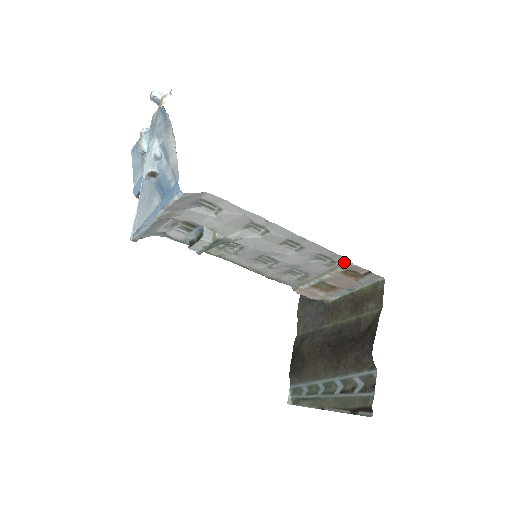
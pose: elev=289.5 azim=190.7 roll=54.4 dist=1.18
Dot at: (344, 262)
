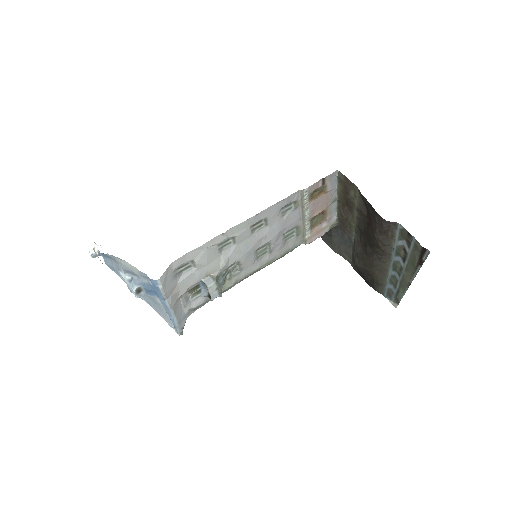
Dot at: (300, 195)
